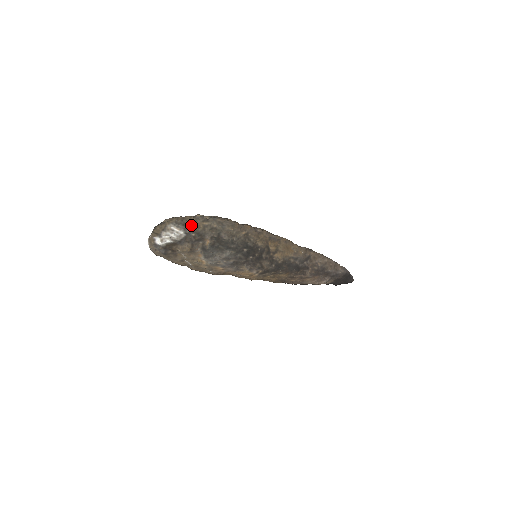
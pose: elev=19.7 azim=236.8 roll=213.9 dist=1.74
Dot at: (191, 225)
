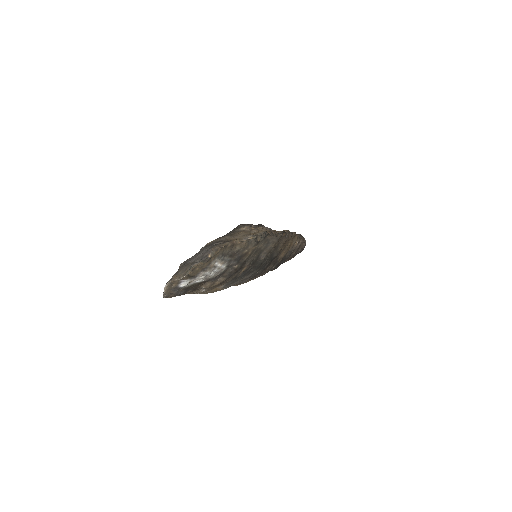
Dot at: (240, 254)
